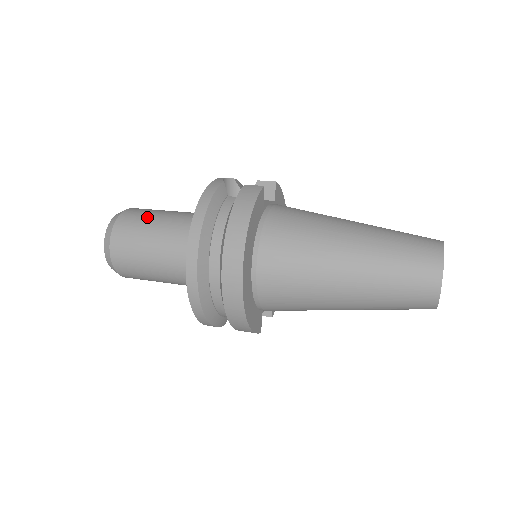
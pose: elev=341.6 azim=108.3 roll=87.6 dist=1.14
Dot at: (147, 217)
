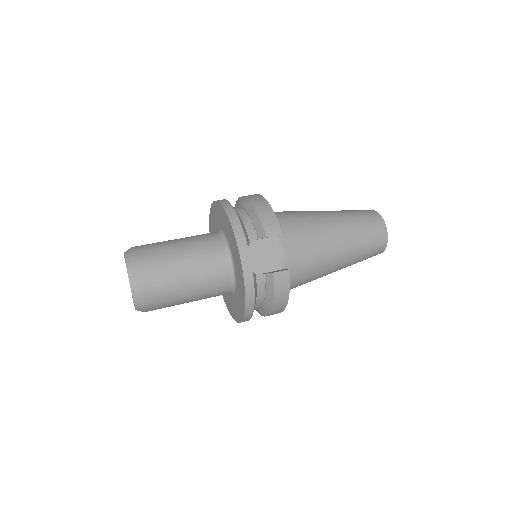
Dot at: (173, 290)
